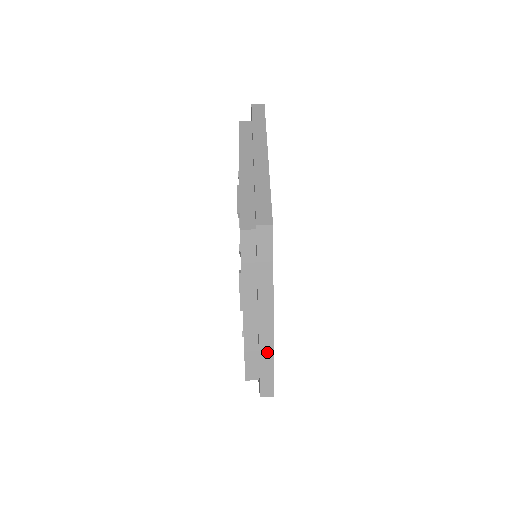
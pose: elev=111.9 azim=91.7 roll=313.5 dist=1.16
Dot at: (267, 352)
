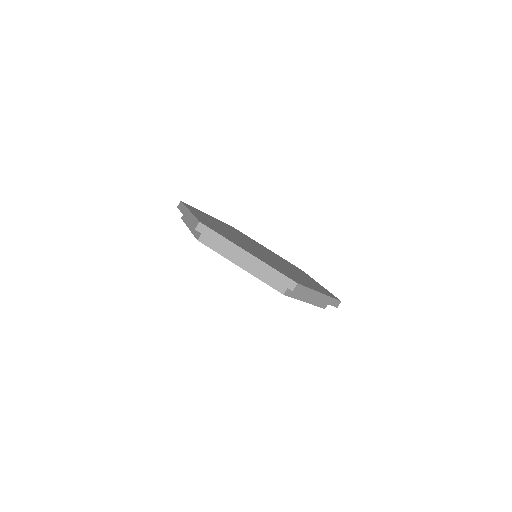
Dot at: (266, 269)
